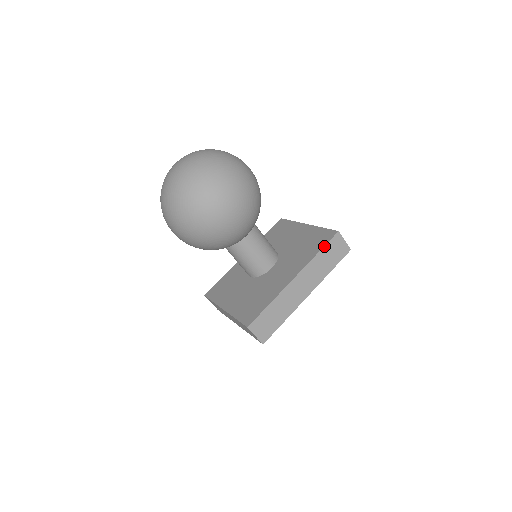
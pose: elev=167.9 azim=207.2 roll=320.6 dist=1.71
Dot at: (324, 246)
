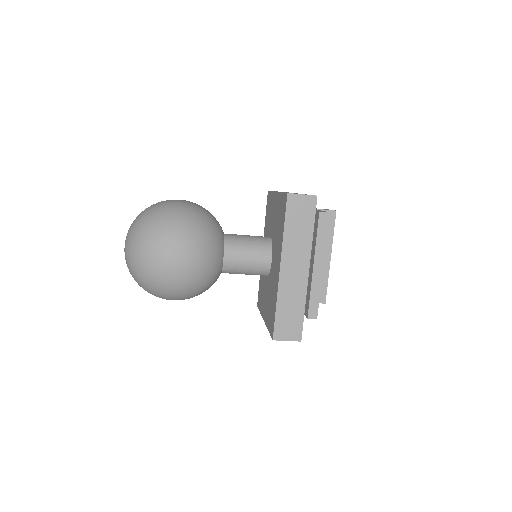
Dot at: (284, 218)
